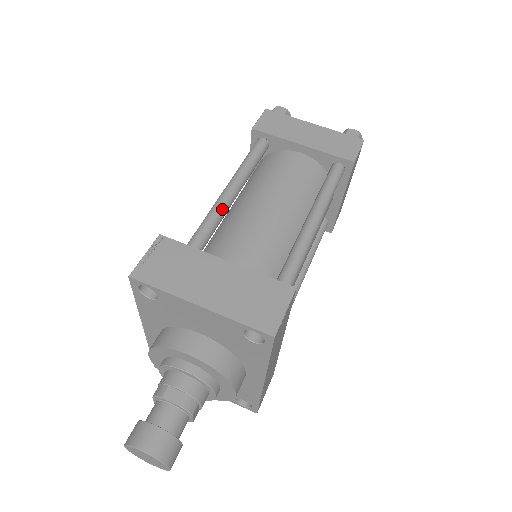
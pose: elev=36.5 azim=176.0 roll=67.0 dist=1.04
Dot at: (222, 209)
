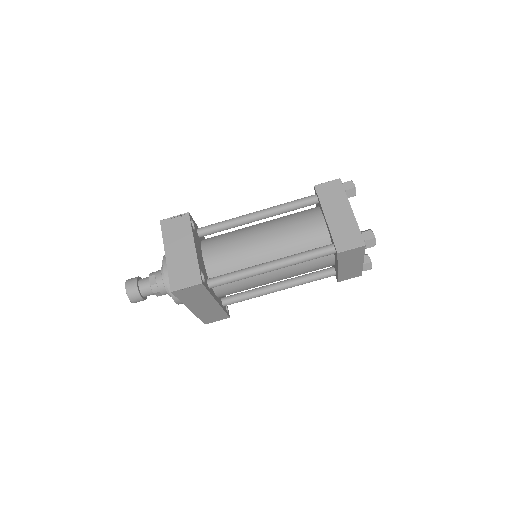
Dot at: (246, 220)
